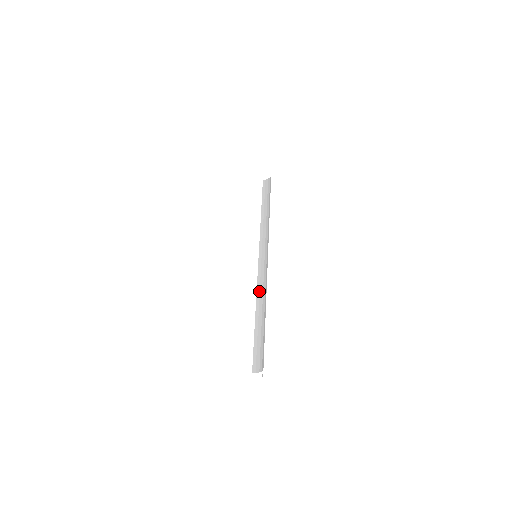
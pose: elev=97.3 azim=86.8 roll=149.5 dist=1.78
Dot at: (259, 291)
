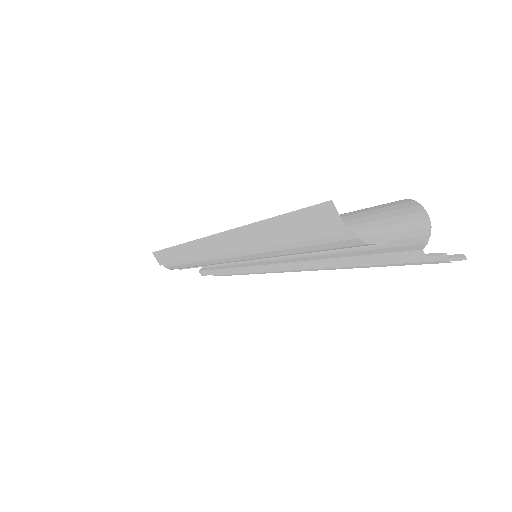
Dot at: (301, 258)
